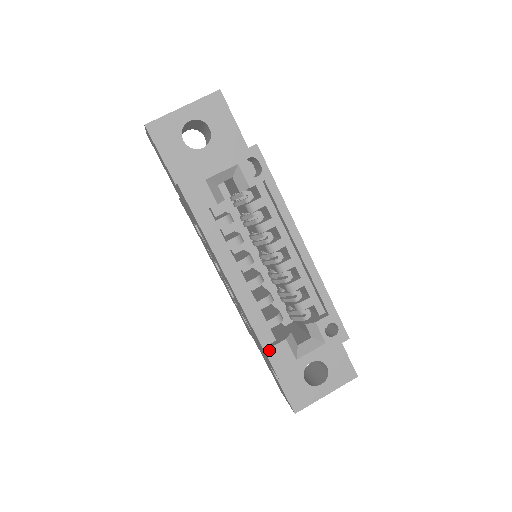
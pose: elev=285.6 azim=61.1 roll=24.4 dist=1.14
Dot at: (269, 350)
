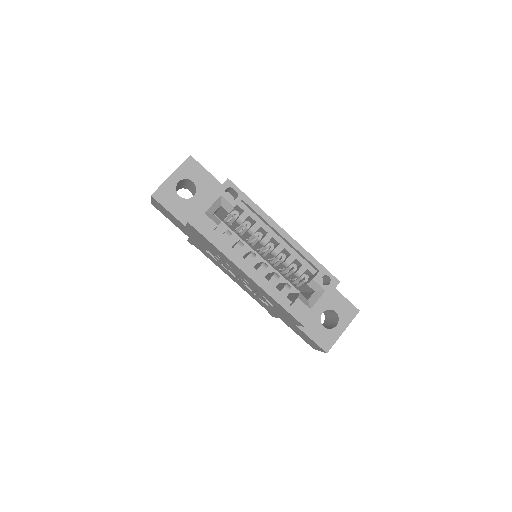
Dot at: (290, 309)
